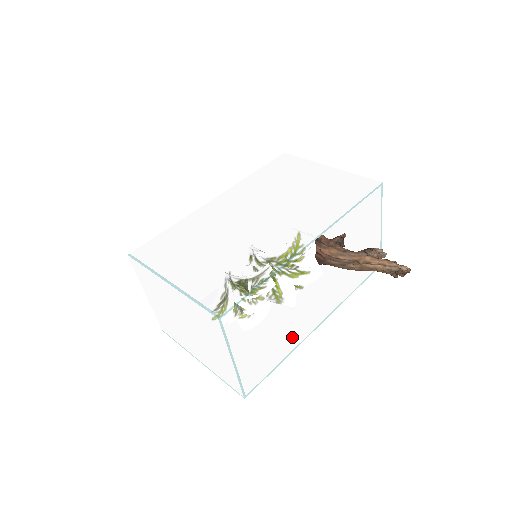
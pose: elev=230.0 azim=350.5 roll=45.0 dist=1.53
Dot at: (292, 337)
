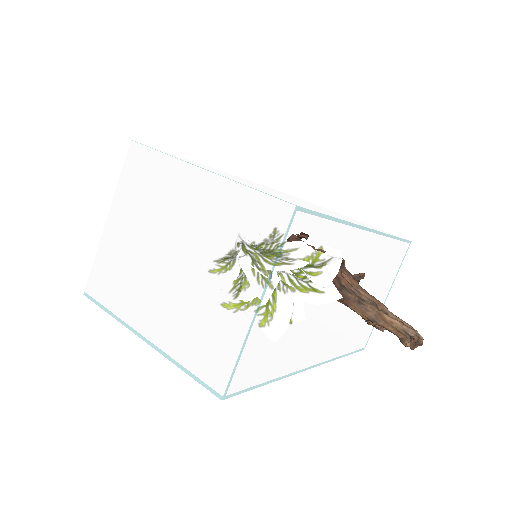
Dot at: (281, 363)
